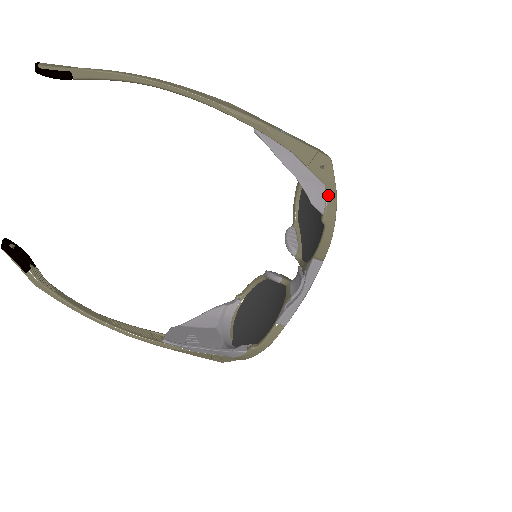
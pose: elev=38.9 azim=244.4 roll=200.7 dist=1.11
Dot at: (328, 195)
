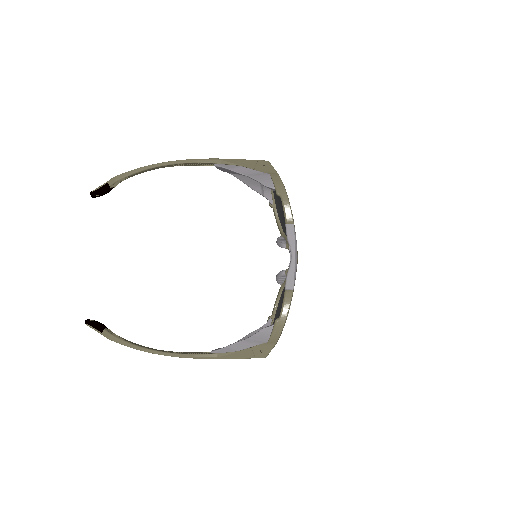
Dot at: (273, 178)
